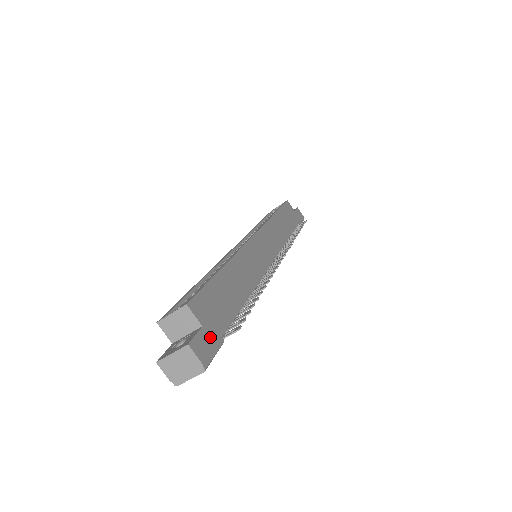
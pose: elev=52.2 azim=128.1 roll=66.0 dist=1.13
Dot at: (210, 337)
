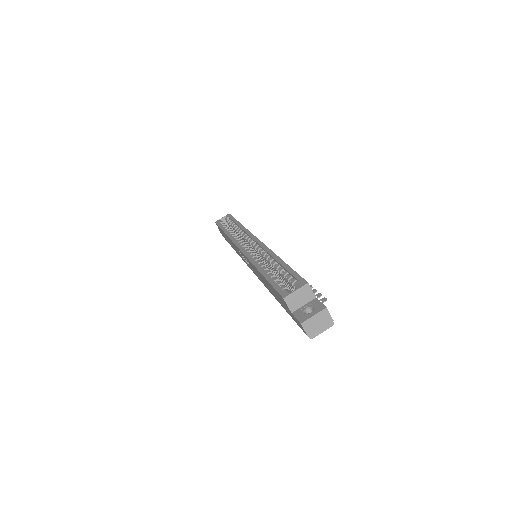
Dot at: occluded
